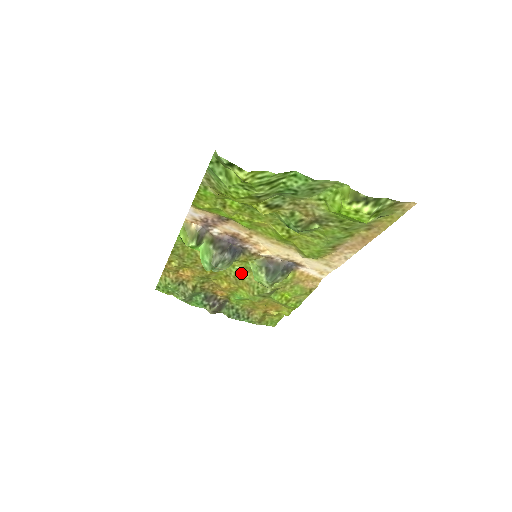
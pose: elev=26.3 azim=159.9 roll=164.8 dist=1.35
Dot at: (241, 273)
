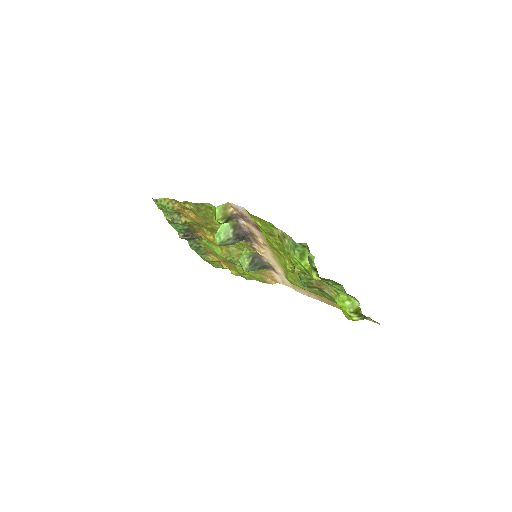
Dot at: occluded
